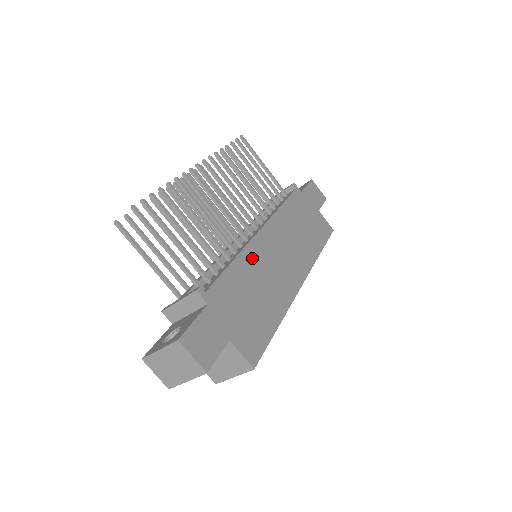
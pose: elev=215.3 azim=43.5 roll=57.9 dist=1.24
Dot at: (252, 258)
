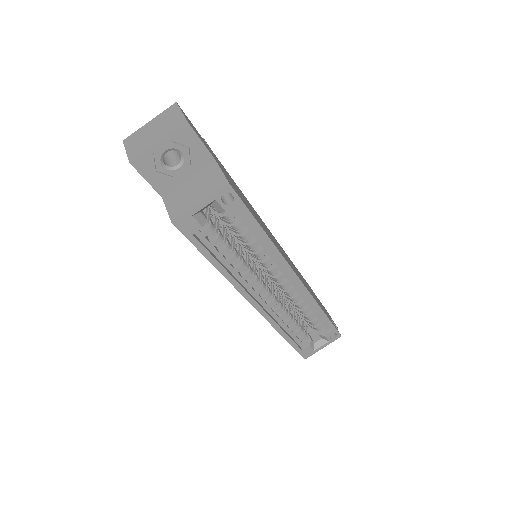
Dot at: (256, 213)
